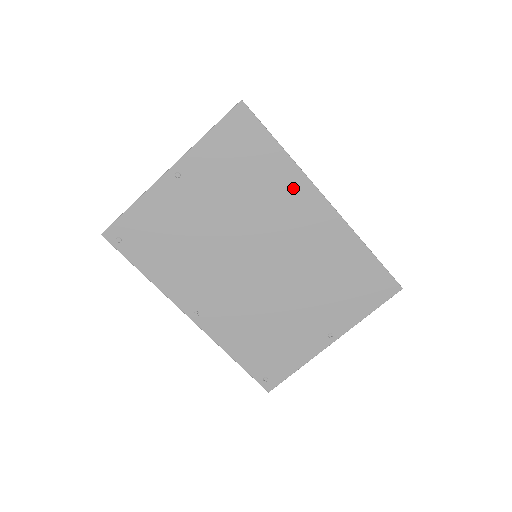
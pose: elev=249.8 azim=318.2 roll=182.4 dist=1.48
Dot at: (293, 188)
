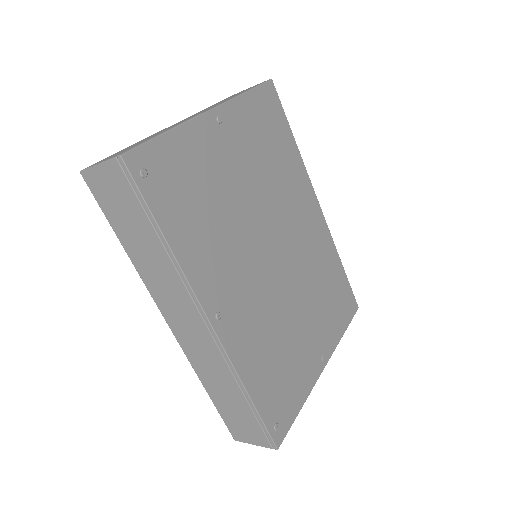
Dot at: (300, 181)
